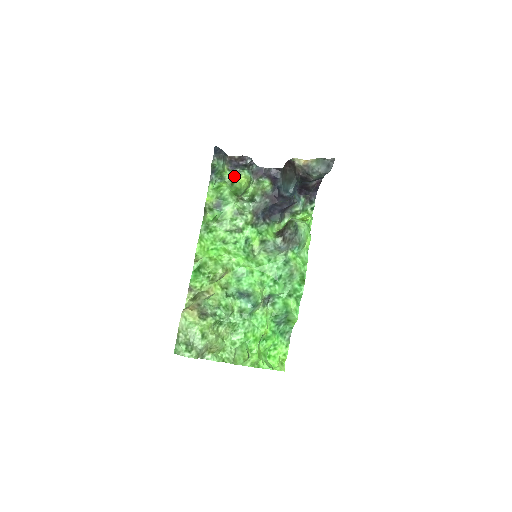
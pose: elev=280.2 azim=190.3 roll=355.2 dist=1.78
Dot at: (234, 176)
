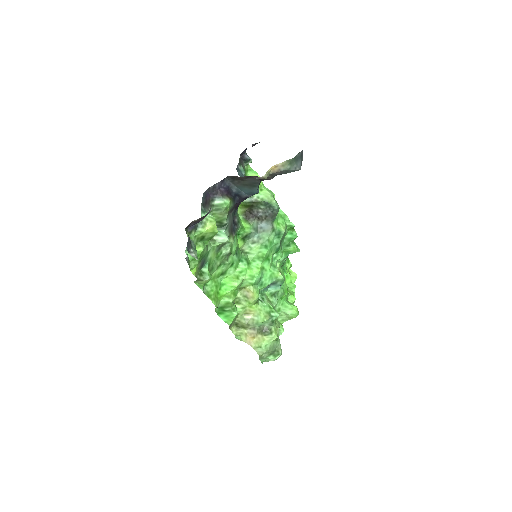
Dot at: (200, 232)
